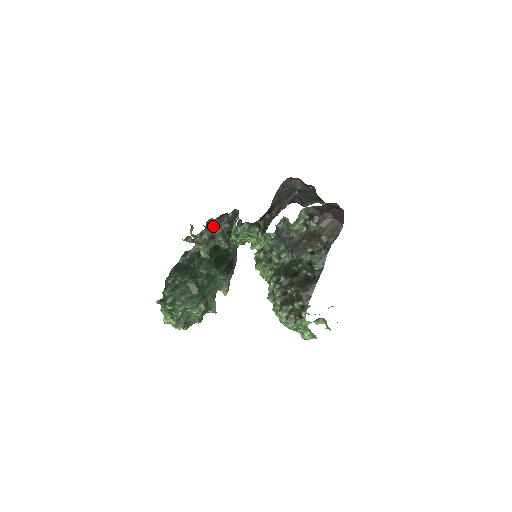
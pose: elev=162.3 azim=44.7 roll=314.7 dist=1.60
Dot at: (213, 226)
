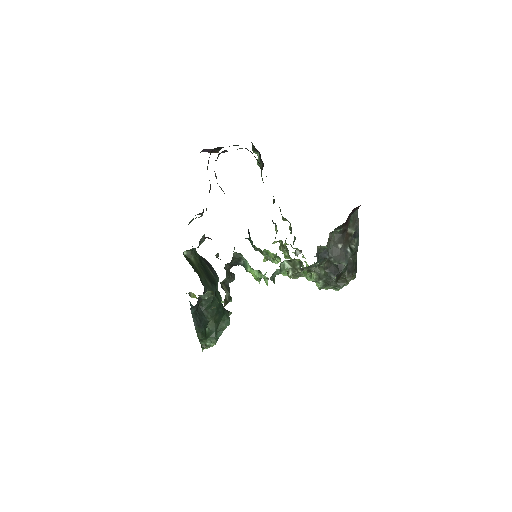
Dot at: occluded
